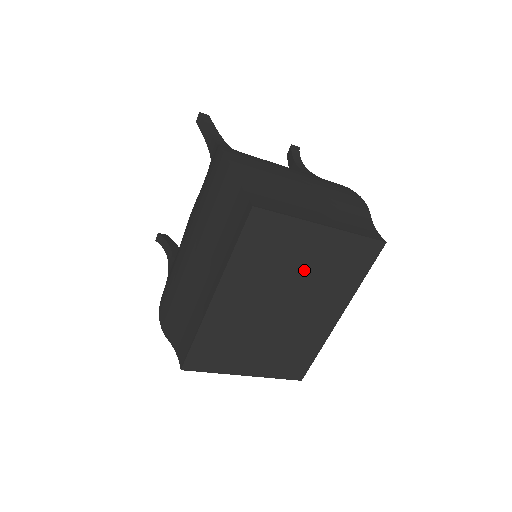
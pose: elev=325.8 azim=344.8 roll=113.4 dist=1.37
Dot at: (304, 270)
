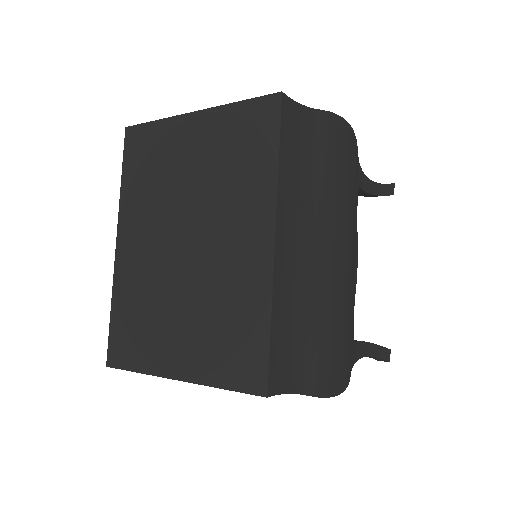
Dot at: (194, 177)
